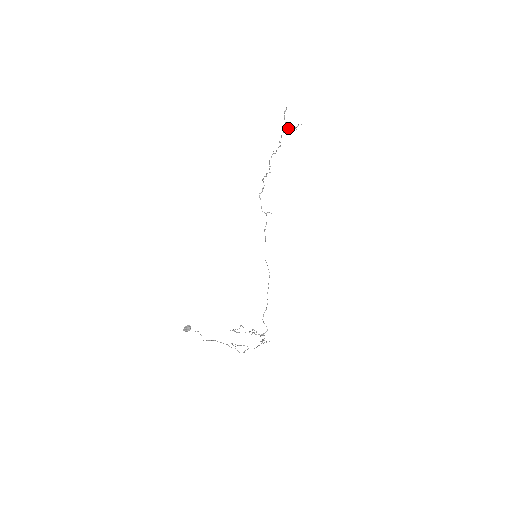
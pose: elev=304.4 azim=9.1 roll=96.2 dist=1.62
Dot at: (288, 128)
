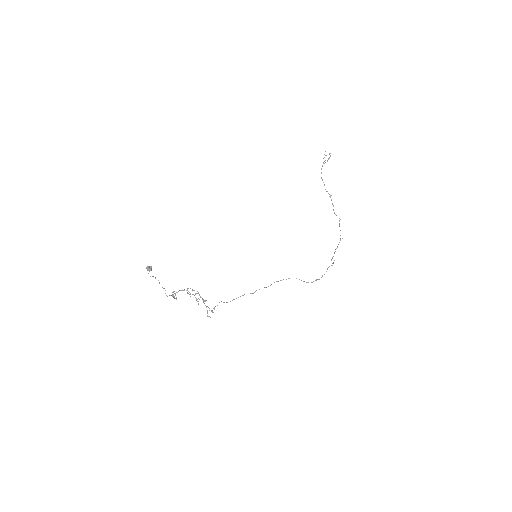
Dot at: occluded
